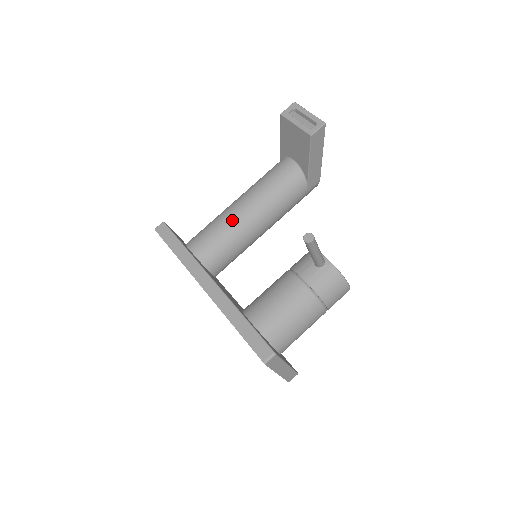
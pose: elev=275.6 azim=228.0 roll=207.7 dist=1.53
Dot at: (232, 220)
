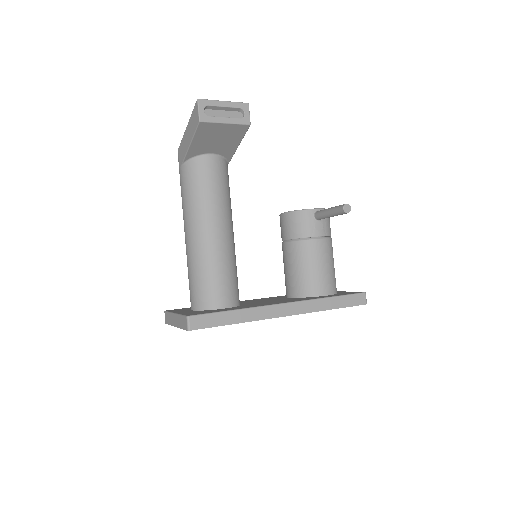
Dot at: (224, 251)
